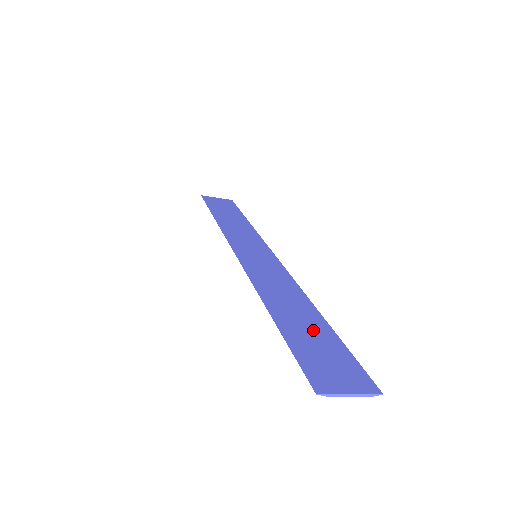
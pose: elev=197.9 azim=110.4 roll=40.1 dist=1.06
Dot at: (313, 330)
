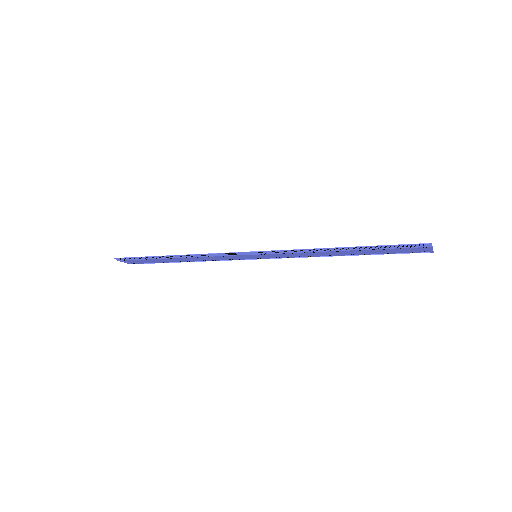
Dot at: (368, 251)
